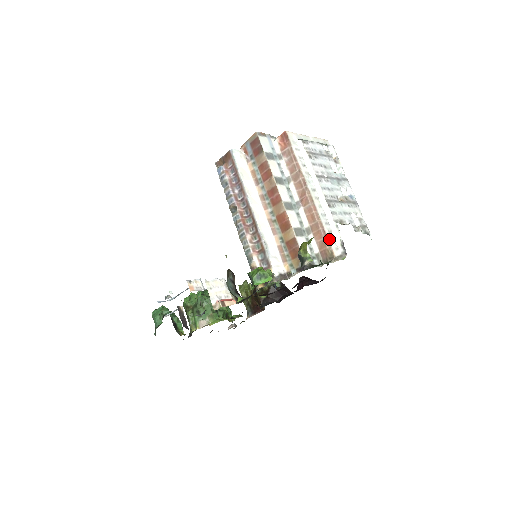
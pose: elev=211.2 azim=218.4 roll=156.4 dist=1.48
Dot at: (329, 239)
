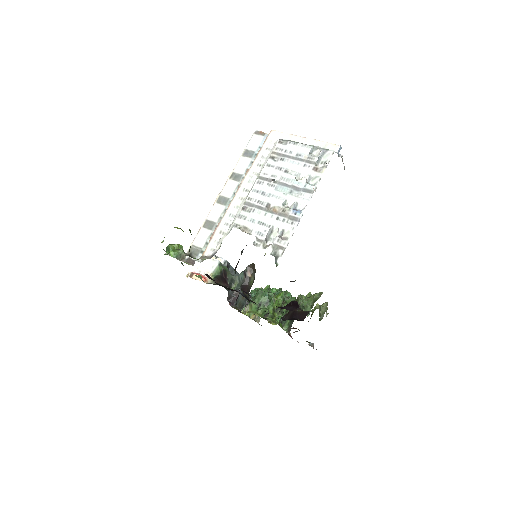
Dot at: (213, 238)
